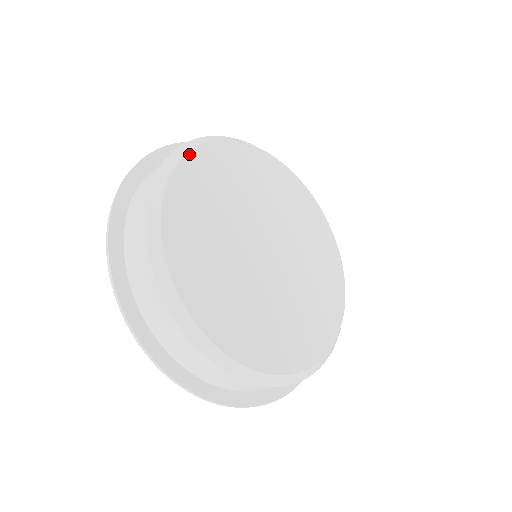
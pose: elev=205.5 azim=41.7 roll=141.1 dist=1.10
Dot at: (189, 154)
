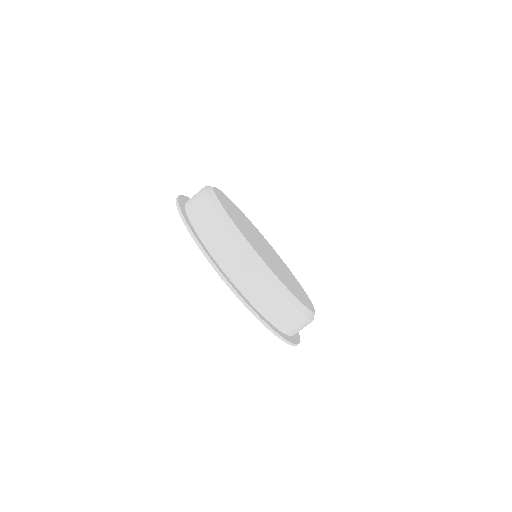
Dot at: (215, 188)
